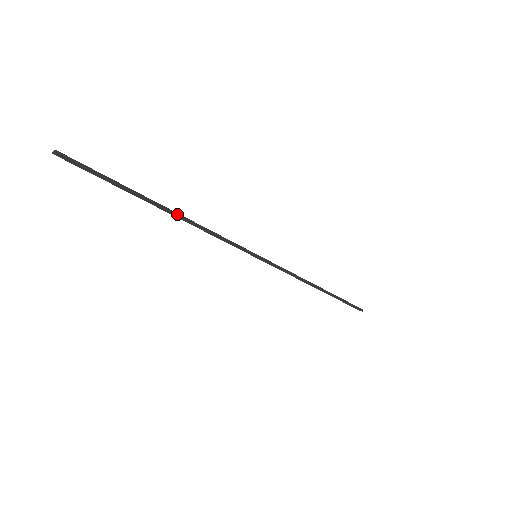
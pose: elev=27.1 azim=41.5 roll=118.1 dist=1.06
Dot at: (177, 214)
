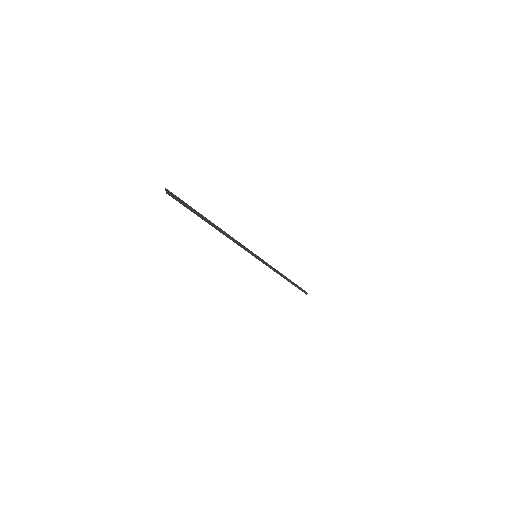
Dot at: (220, 230)
